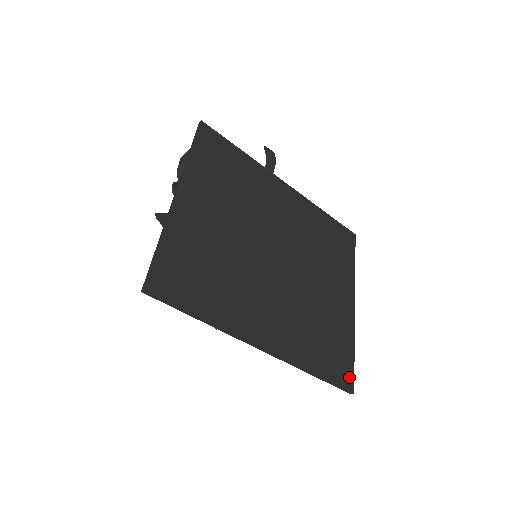
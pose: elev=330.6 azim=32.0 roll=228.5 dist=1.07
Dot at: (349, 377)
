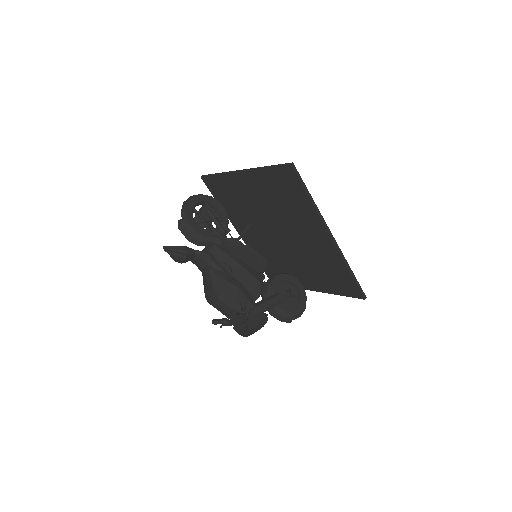
Dot at: (357, 293)
